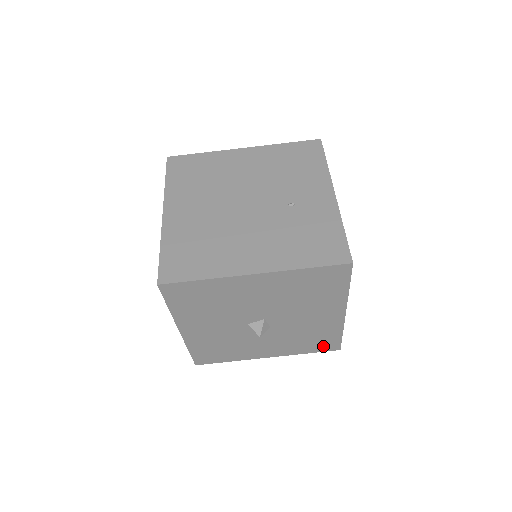
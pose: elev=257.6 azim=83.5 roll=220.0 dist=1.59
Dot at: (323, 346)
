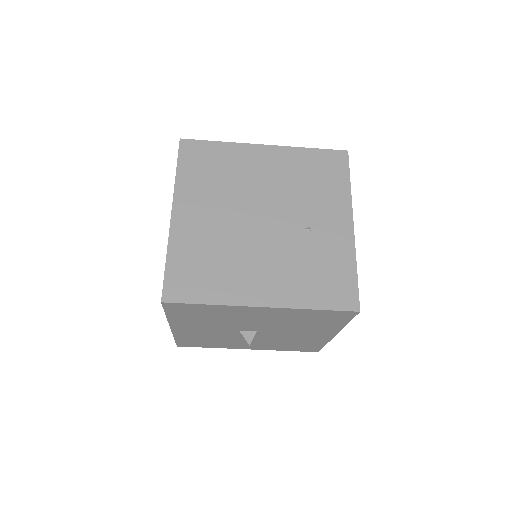
Dot at: (304, 349)
